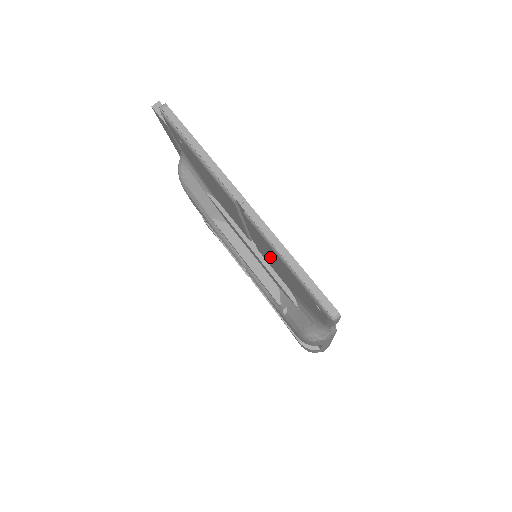
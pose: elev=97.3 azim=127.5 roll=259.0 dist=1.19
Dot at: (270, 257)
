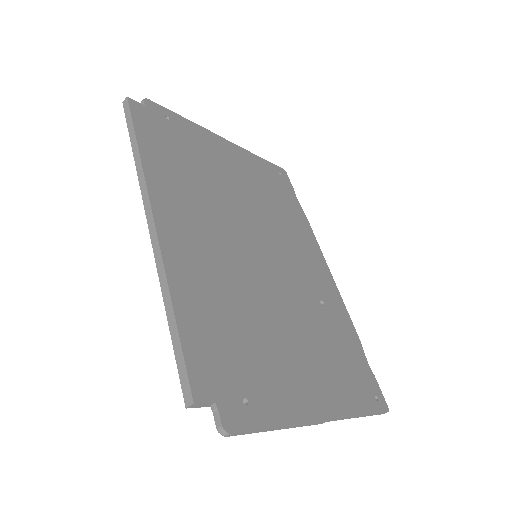
Dot at: occluded
